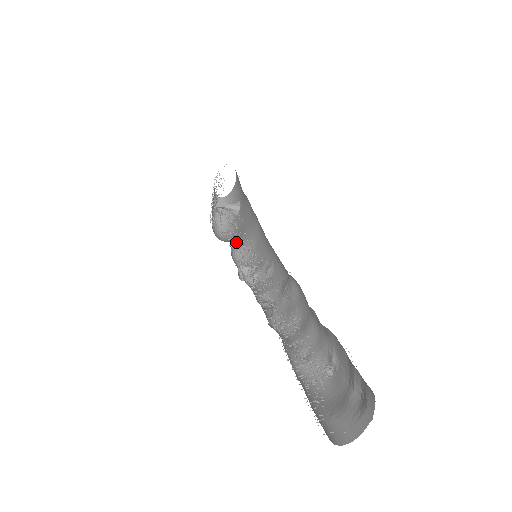
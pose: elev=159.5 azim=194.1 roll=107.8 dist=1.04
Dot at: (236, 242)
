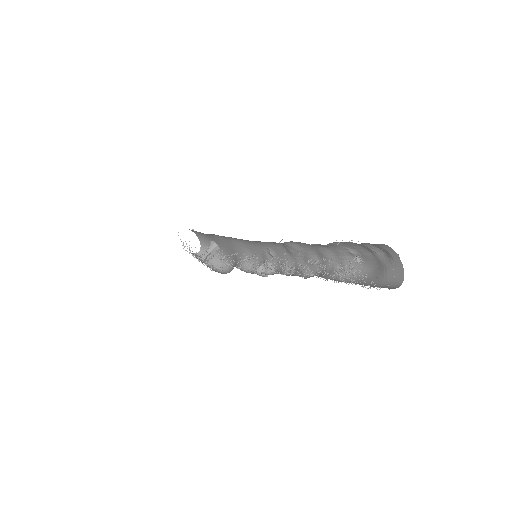
Dot at: occluded
